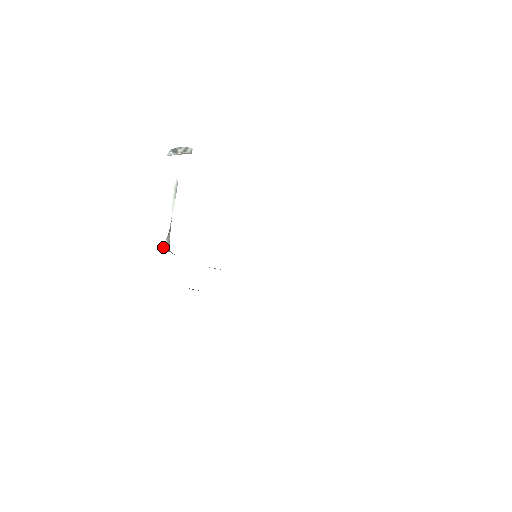
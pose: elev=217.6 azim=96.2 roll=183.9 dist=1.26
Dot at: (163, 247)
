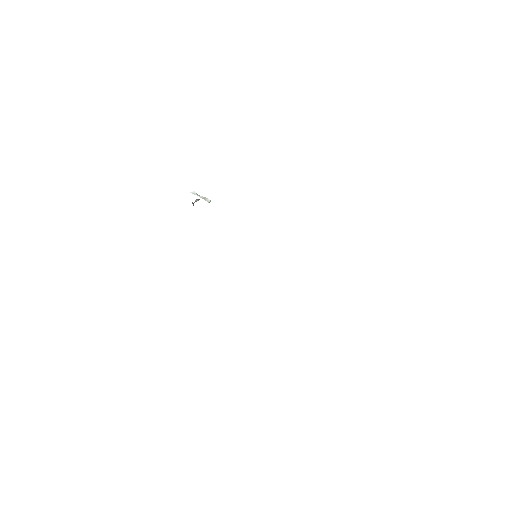
Dot at: occluded
